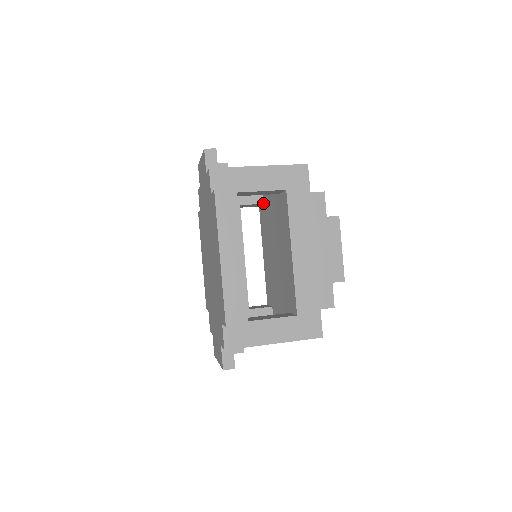
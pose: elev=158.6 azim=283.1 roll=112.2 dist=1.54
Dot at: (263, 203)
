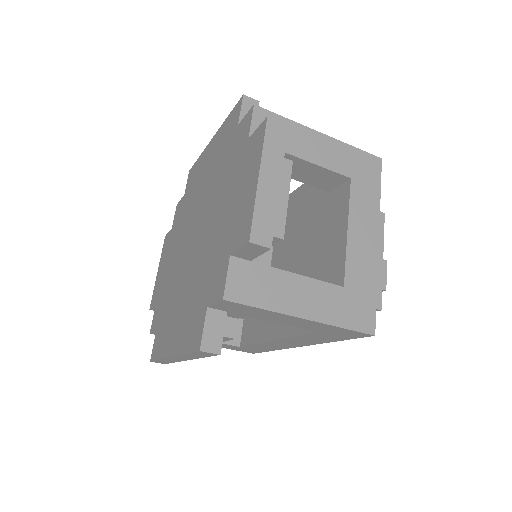
Dot at: (243, 319)
